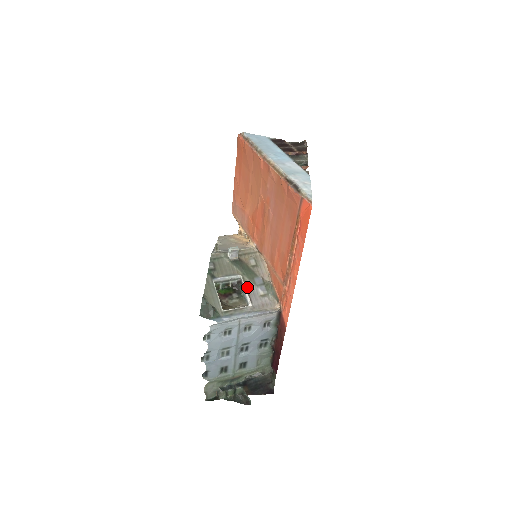
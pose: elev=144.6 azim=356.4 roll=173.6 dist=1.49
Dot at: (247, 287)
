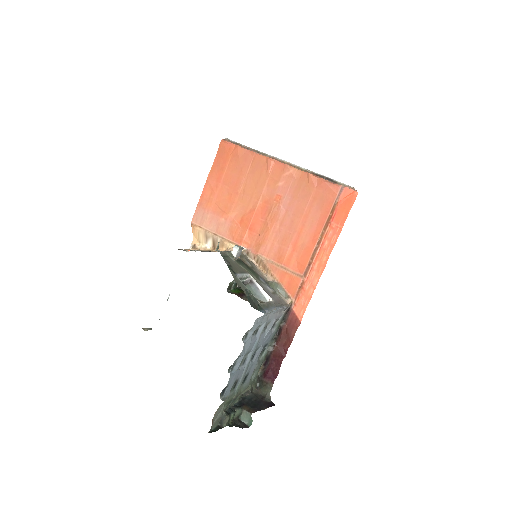
Dot at: (260, 285)
